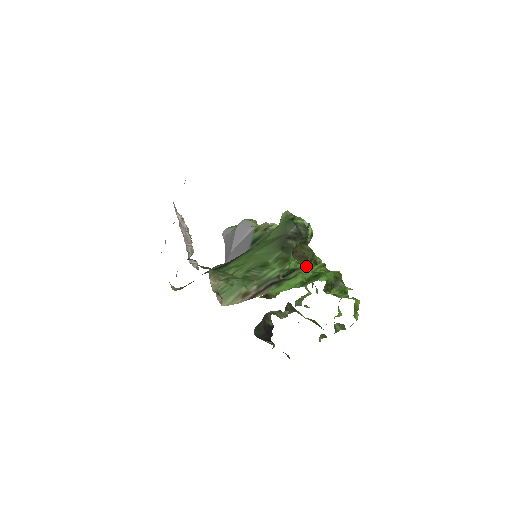
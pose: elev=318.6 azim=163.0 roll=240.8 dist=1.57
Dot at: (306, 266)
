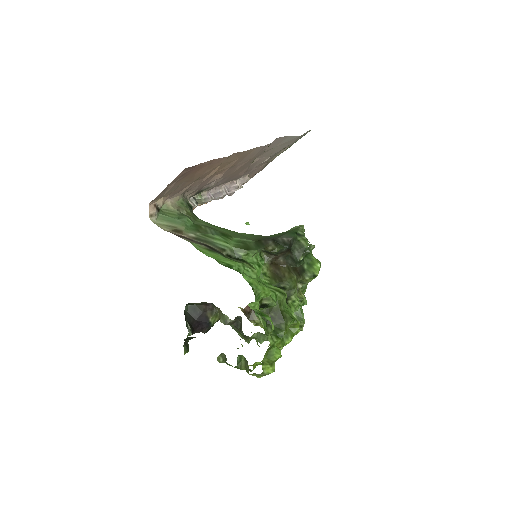
Dot at: (272, 285)
